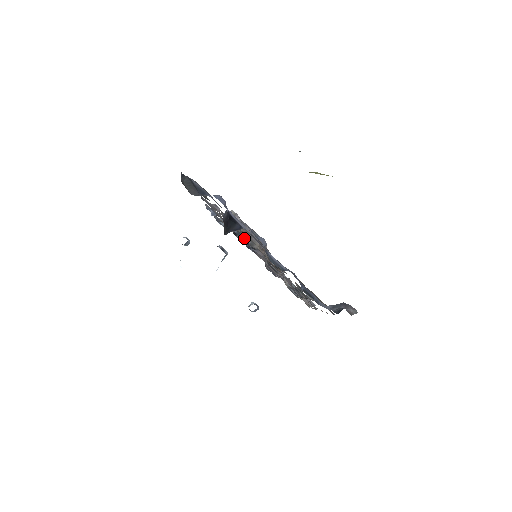
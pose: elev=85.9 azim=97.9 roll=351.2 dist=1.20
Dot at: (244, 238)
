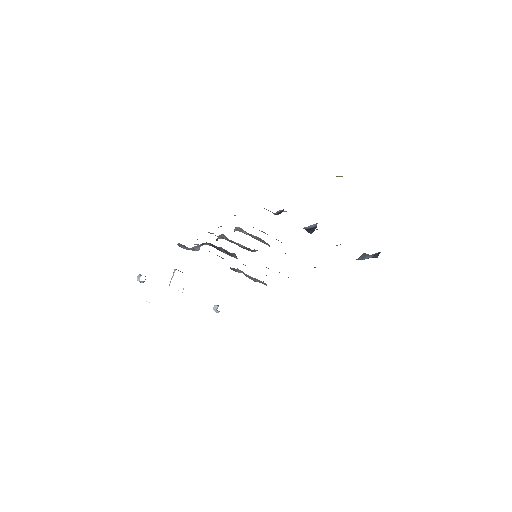
Dot at: (262, 242)
